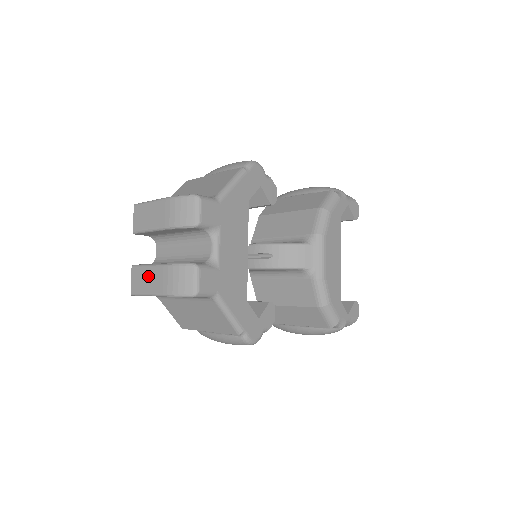
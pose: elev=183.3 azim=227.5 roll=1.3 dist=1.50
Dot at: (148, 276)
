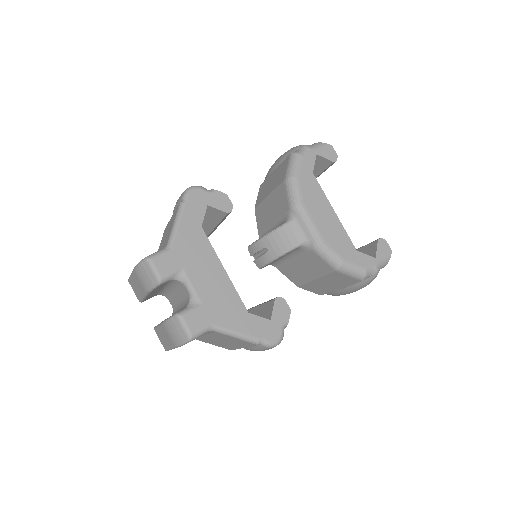
Dot at: (162, 335)
